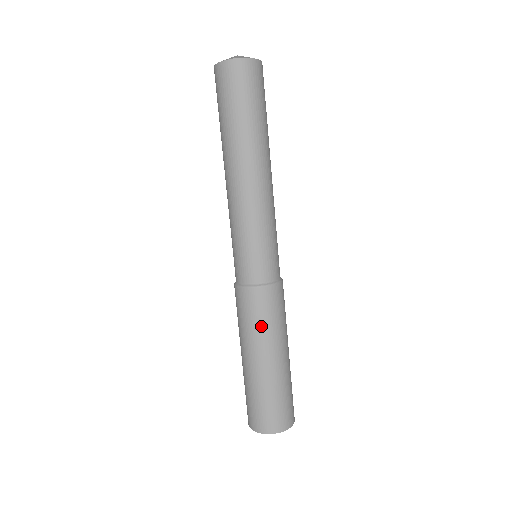
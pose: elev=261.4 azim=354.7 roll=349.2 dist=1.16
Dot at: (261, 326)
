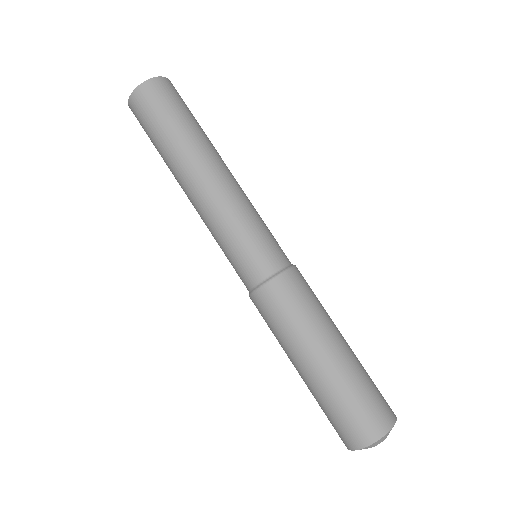
Dot at: (314, 308)
